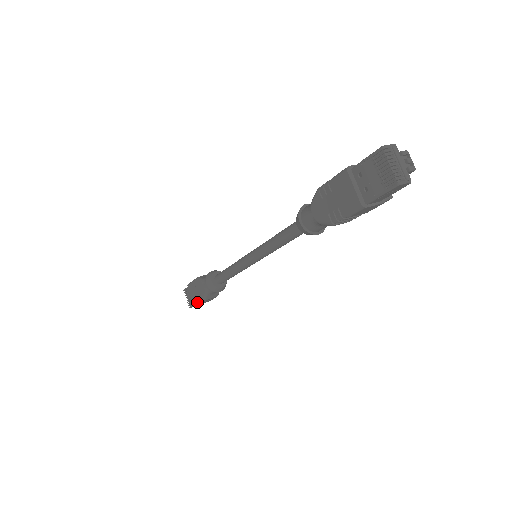
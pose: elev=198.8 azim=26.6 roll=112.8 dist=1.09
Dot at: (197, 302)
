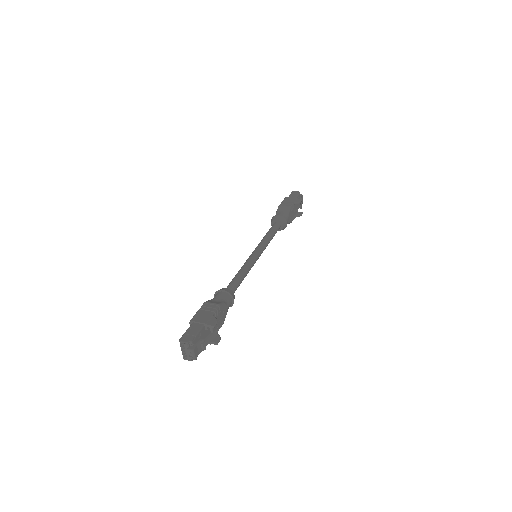
Dot at: occluded
